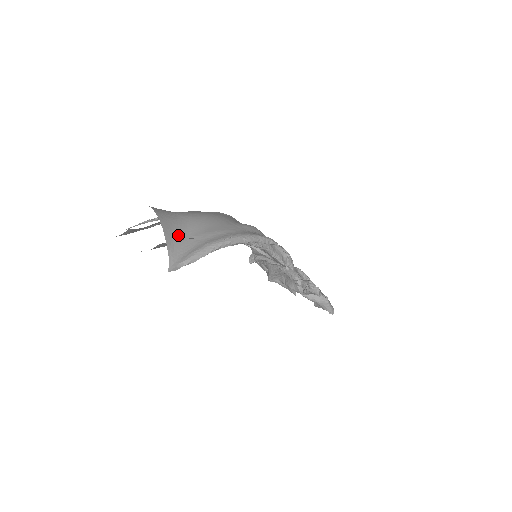
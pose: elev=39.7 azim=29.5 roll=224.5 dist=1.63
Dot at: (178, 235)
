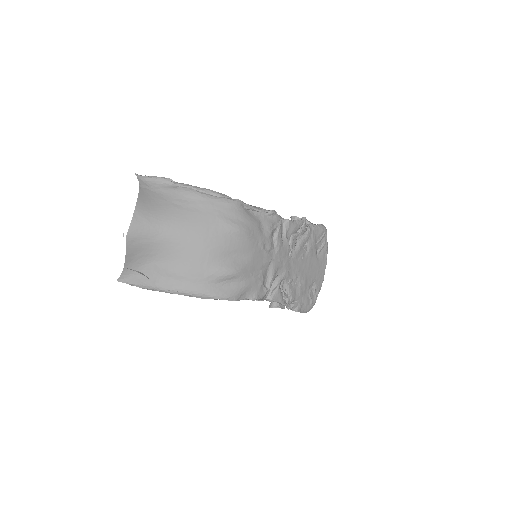
Dot at: (142, 258)
